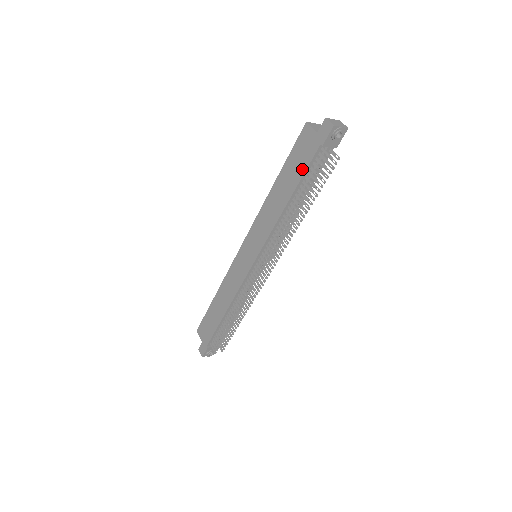
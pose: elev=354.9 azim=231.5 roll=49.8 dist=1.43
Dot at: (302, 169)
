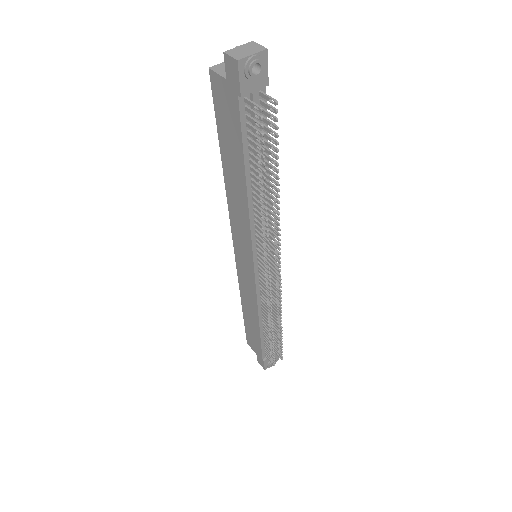
Dot at: (237, 139)
